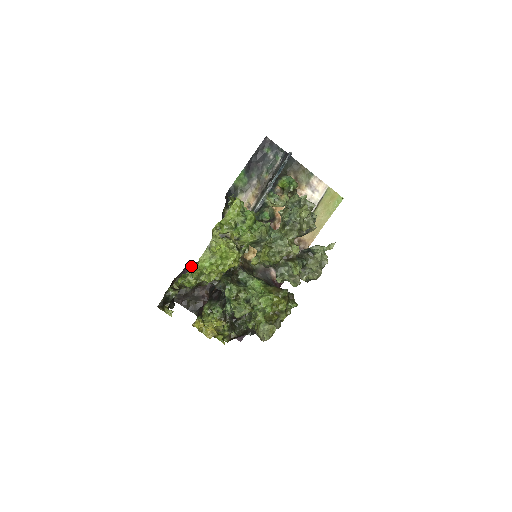
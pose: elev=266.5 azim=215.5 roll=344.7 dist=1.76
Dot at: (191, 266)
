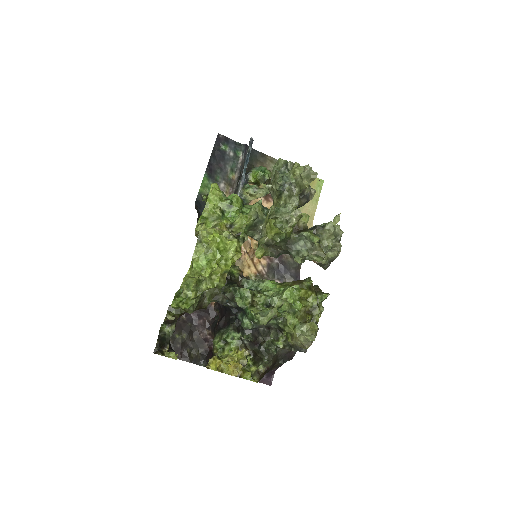
Dot at: occluded
